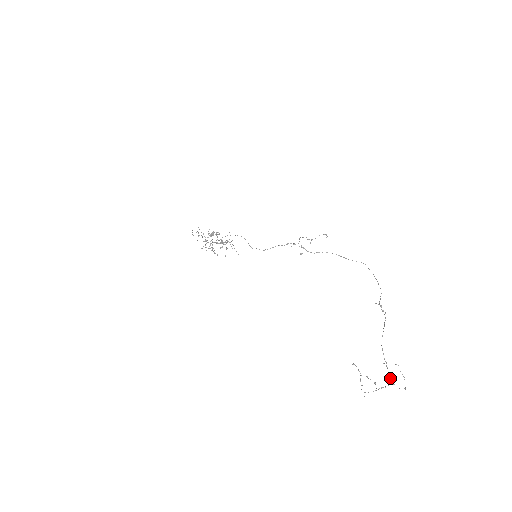
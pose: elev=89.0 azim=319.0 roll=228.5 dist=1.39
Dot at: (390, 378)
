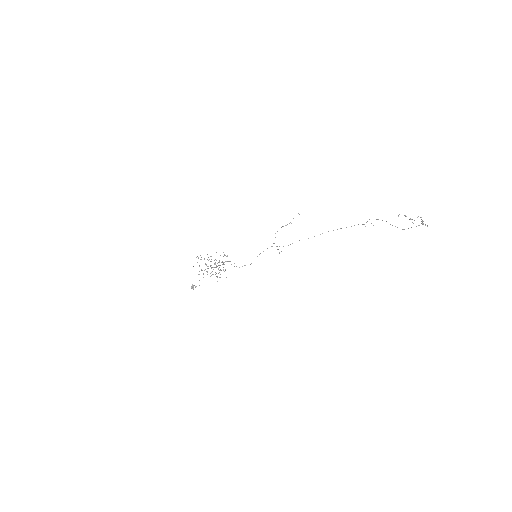
Dot at: occluded
